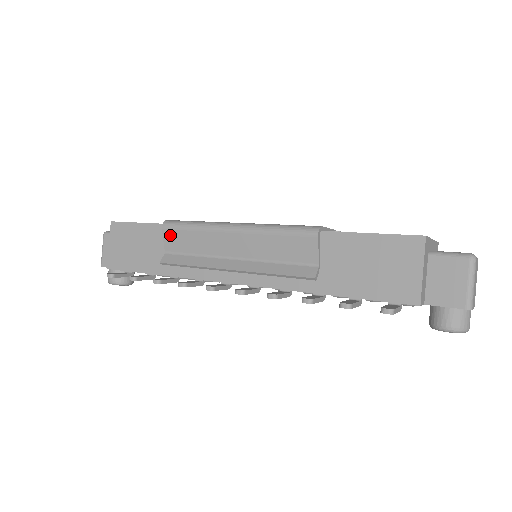
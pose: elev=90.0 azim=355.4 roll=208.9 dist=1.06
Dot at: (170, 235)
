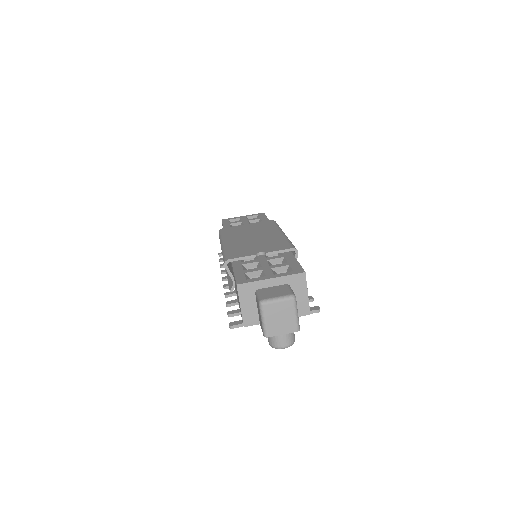
Dot at: occluded
